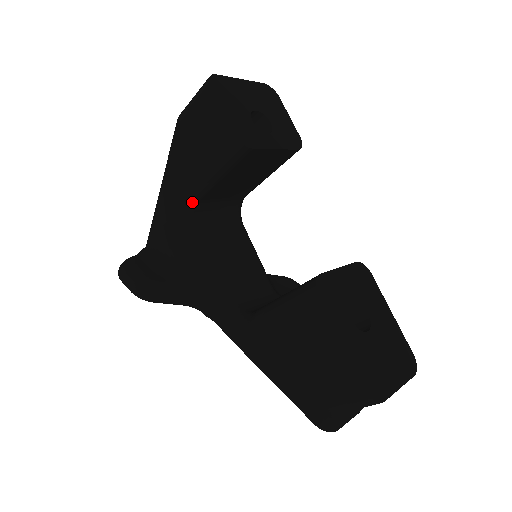
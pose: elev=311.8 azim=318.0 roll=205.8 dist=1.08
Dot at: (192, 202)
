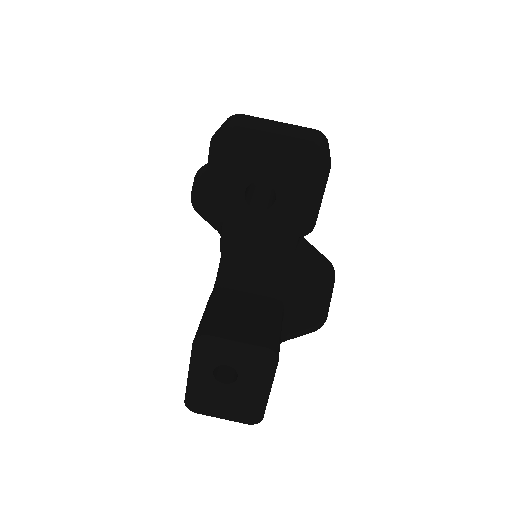
Dot at: occluded
